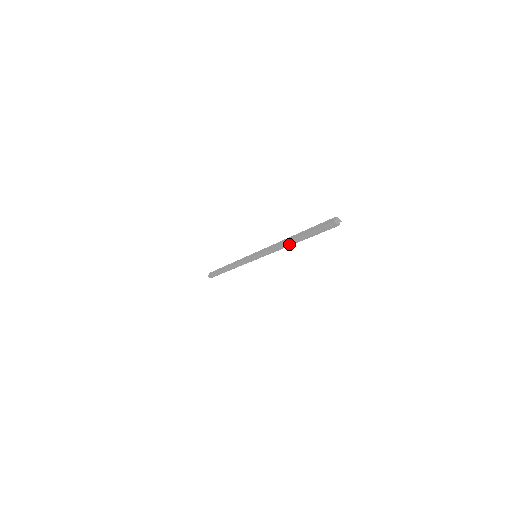
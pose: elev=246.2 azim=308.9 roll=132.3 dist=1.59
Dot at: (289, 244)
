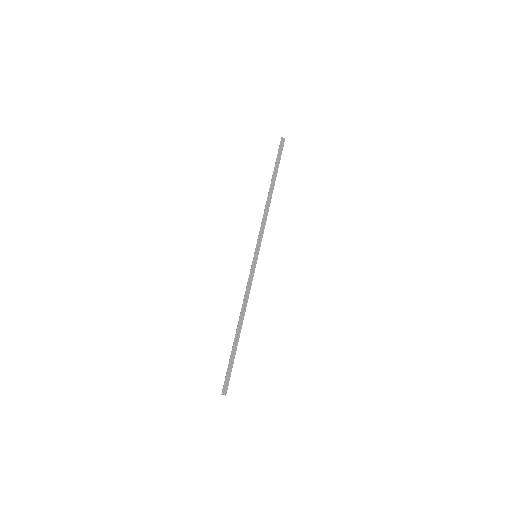
Dot at: (239, 321)
